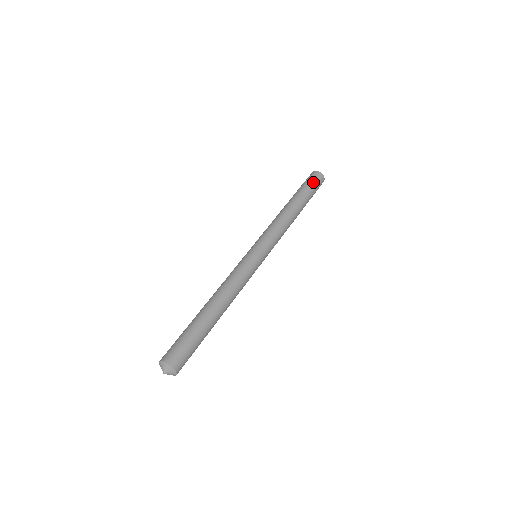
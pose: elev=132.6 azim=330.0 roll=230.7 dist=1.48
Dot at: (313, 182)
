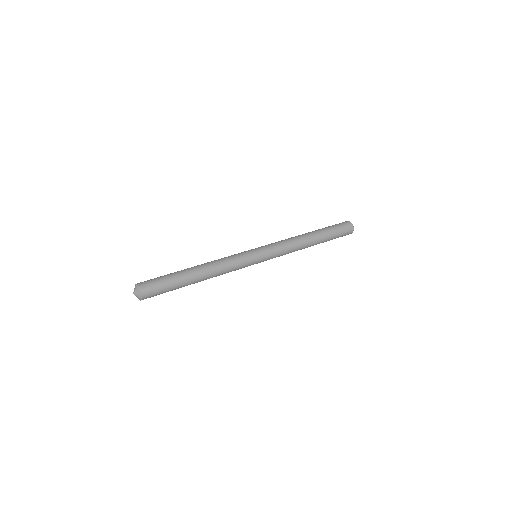
Dot at: (340, 227)
